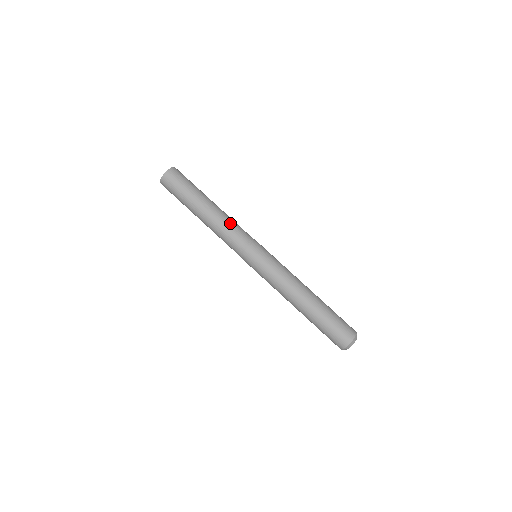
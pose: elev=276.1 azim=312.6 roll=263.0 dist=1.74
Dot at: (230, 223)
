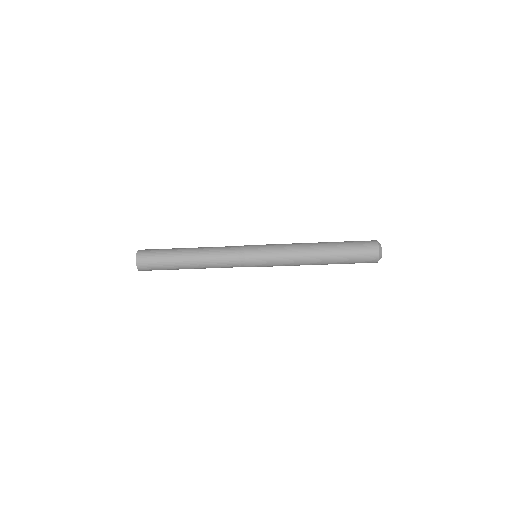
Dot at: occluded
